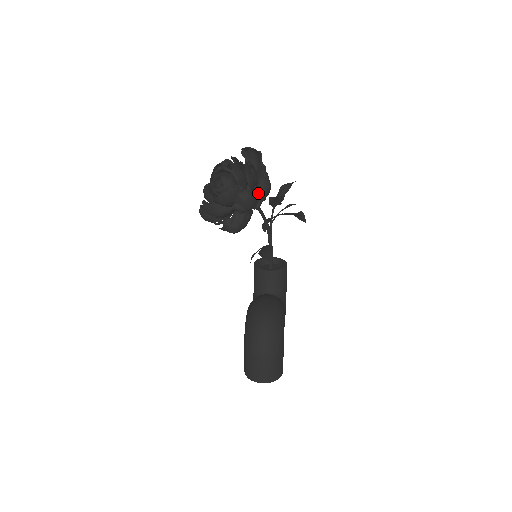
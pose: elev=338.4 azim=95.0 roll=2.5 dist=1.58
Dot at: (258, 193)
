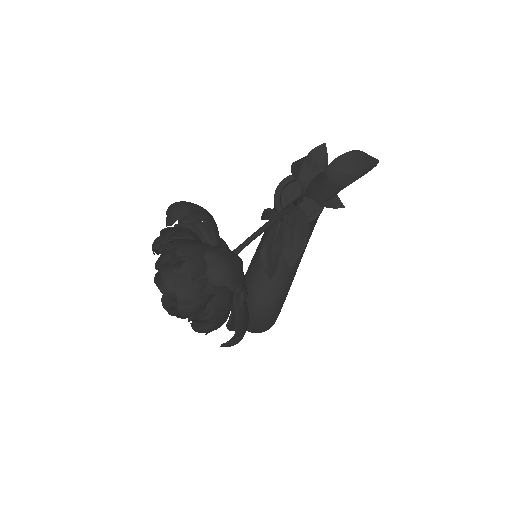
Dot at: occluded
